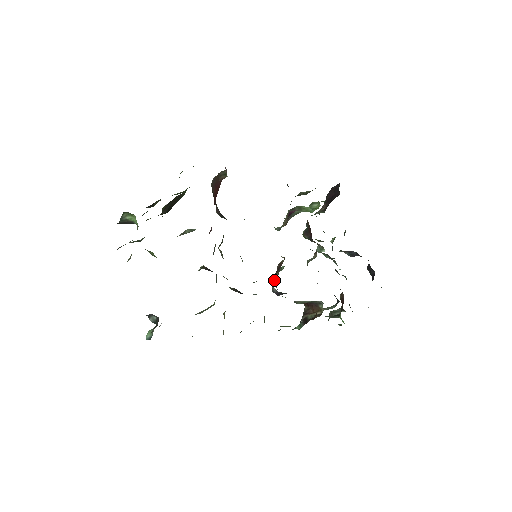
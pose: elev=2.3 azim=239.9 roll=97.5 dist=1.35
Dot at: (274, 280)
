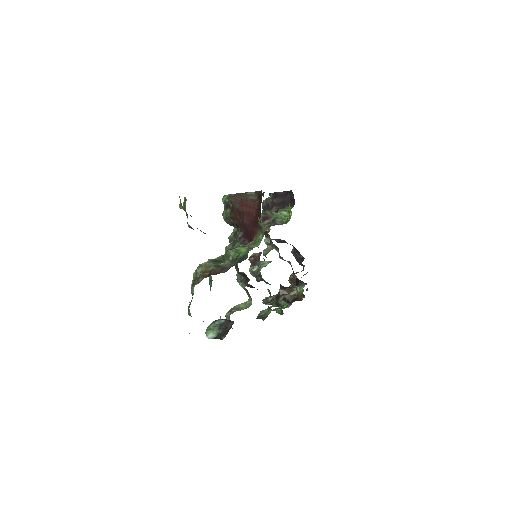
Dot at: (254, 270)
